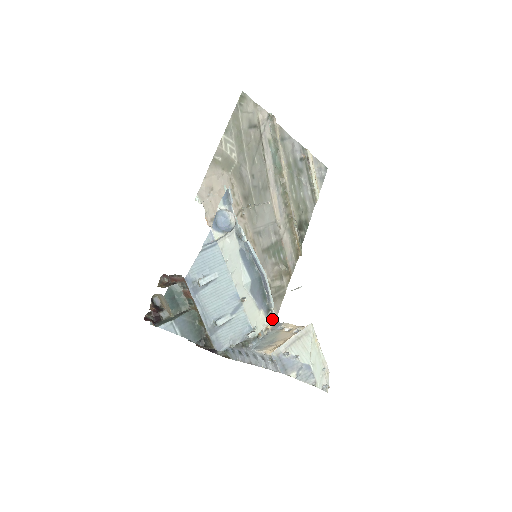
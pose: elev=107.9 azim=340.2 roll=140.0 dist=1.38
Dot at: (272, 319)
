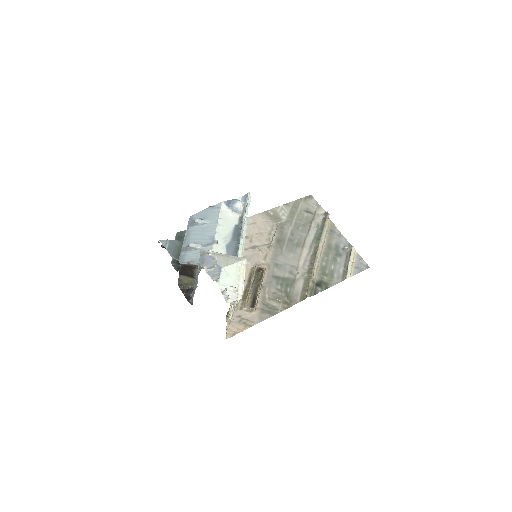
Dot at: occluded
